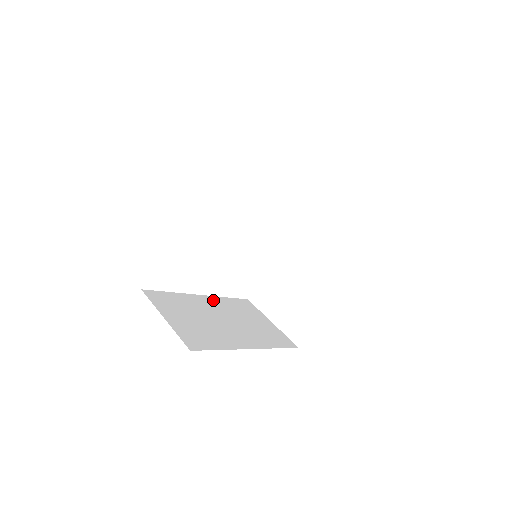
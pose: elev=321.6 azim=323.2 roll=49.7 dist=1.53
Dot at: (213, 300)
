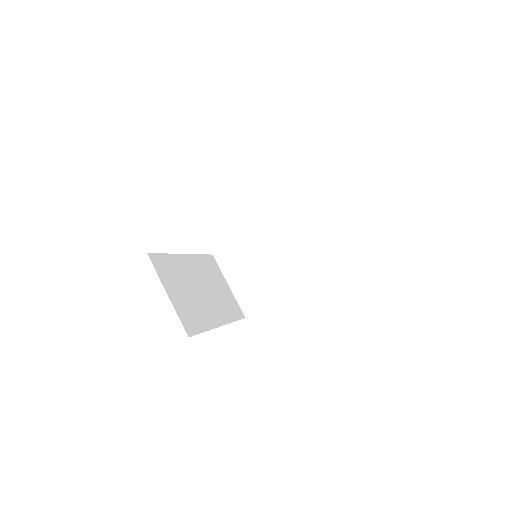
Dot at: (193, 260)
